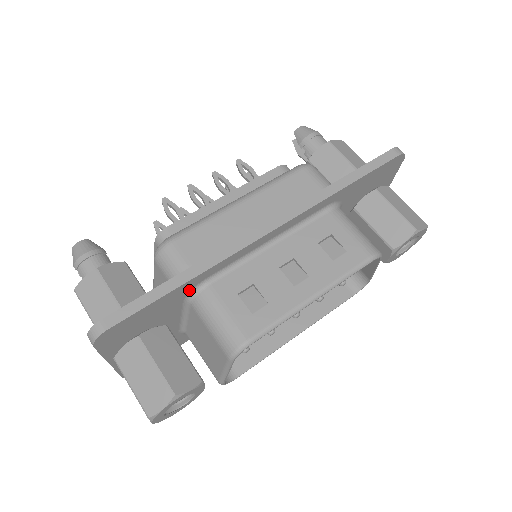
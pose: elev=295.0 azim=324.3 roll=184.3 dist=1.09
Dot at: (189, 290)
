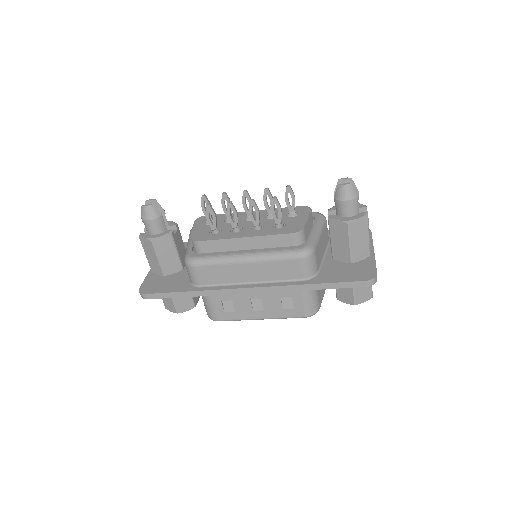
Dot at: occluded
